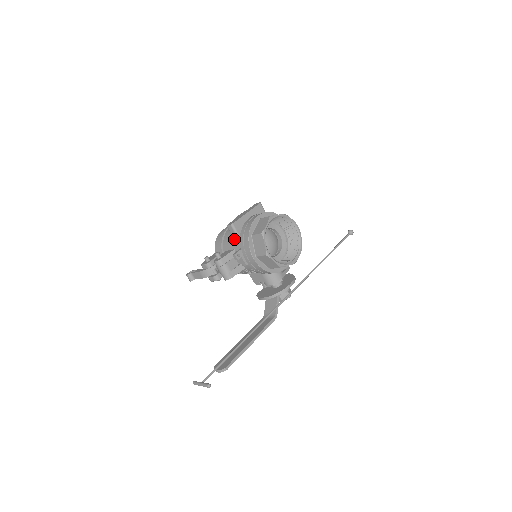
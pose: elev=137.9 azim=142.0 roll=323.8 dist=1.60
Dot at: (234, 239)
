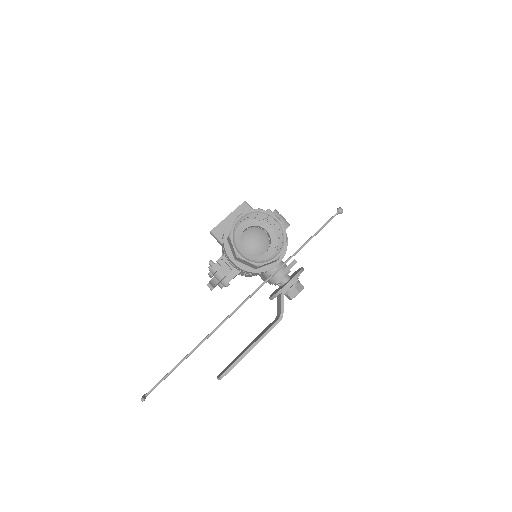
Dot at: occluded
